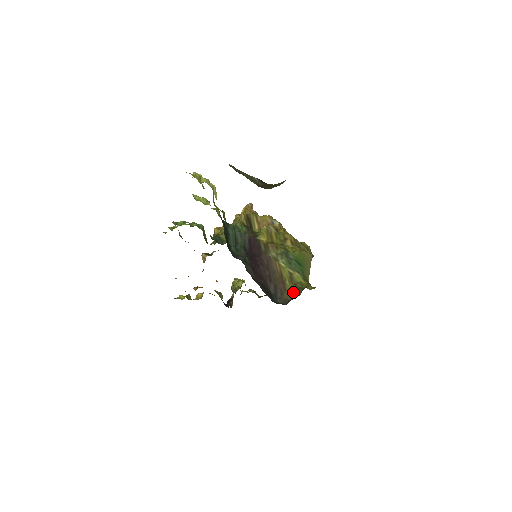
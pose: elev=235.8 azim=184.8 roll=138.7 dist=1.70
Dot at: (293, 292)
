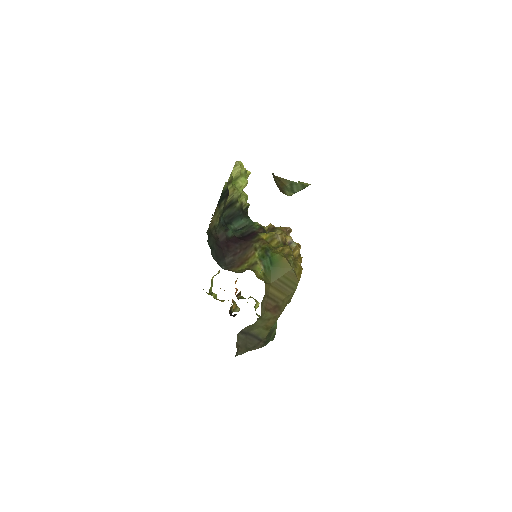
Dot at: (241, 270)
